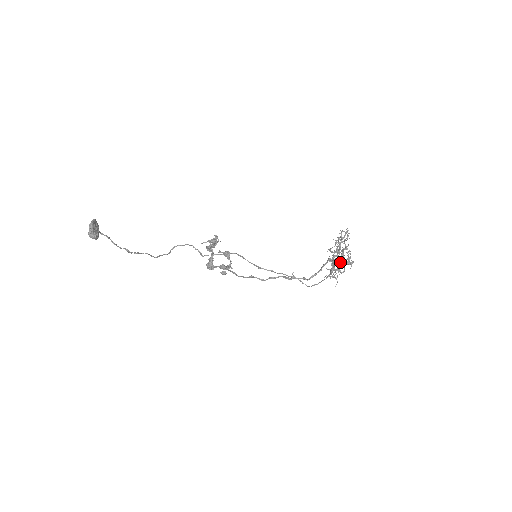
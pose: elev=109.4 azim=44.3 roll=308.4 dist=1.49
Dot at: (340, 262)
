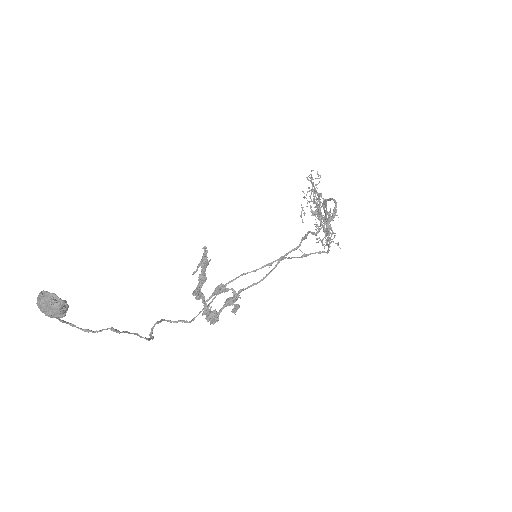
Dot at: occluded
